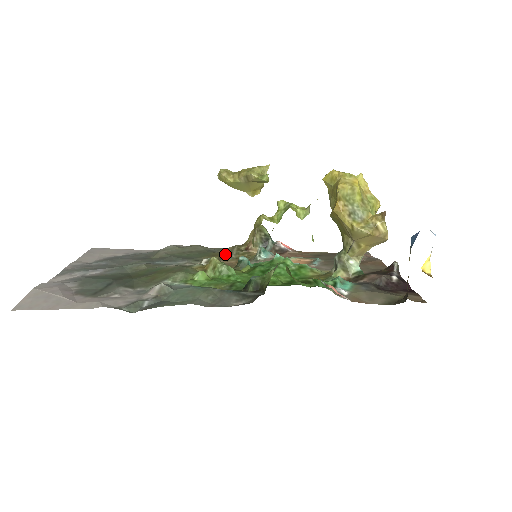
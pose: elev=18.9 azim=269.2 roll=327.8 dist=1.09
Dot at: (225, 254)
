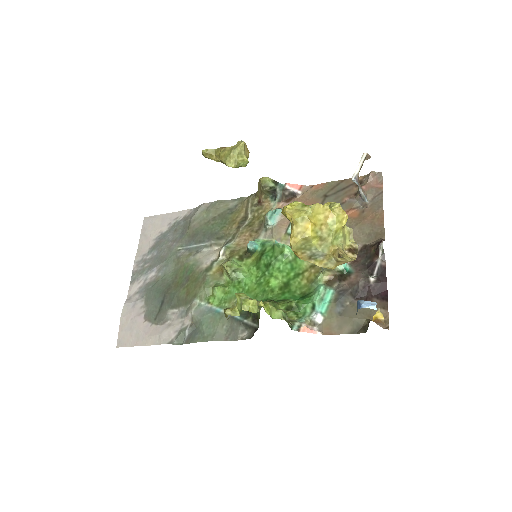
Dot at: (242, 214)
